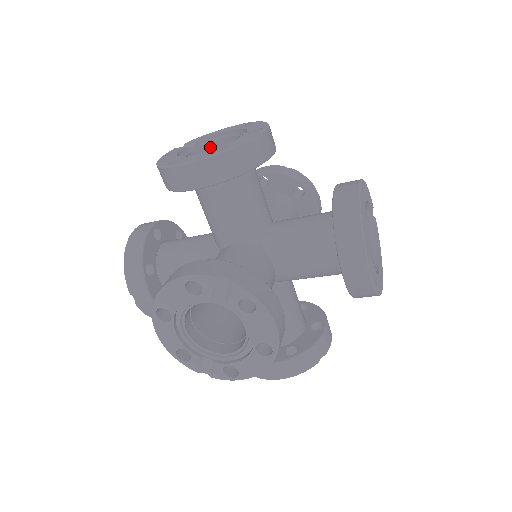
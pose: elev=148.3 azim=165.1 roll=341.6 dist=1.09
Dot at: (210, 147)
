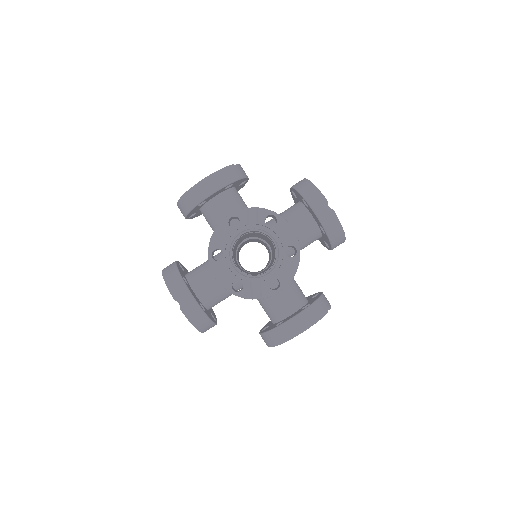
Dot at: occluded
